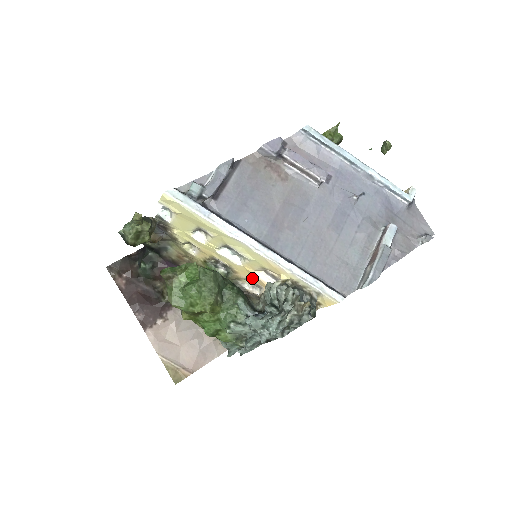
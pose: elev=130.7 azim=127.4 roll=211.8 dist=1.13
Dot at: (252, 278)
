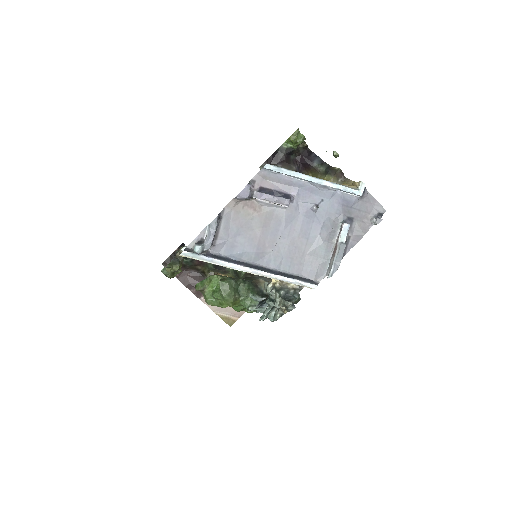
Dot at: occluded
